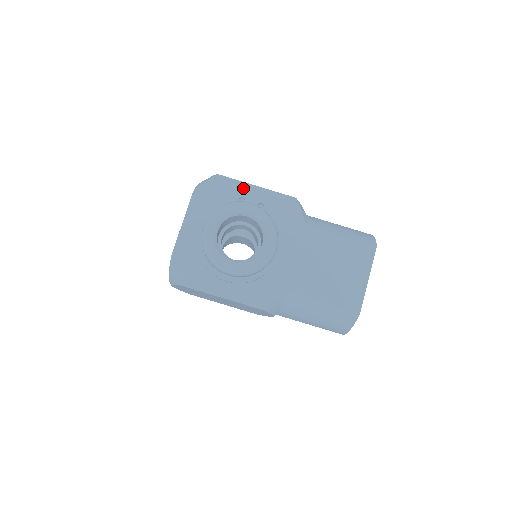
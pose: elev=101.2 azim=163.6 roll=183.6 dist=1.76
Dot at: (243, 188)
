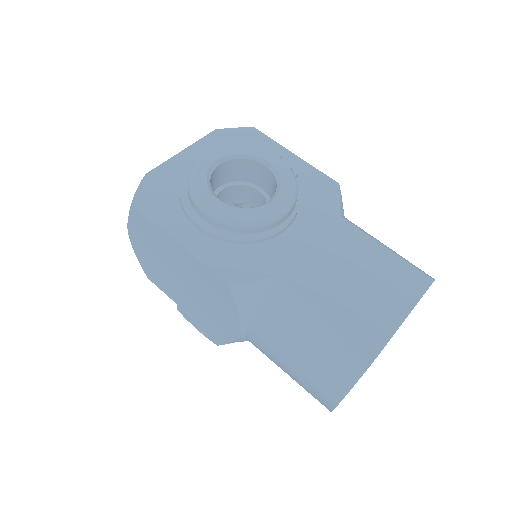
Dot at: (277, 149)
